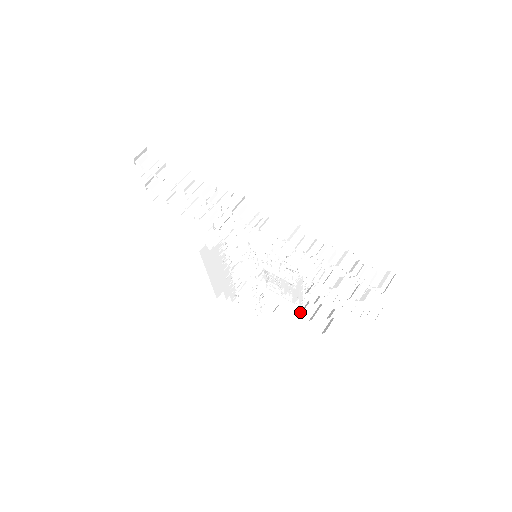
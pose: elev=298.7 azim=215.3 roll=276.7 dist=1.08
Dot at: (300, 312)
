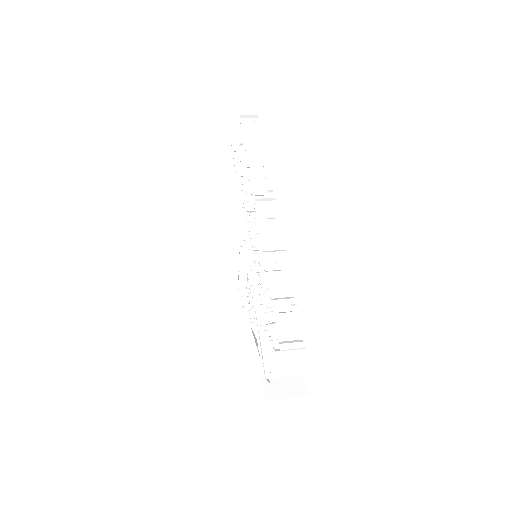
Dot at: (254, 331)
